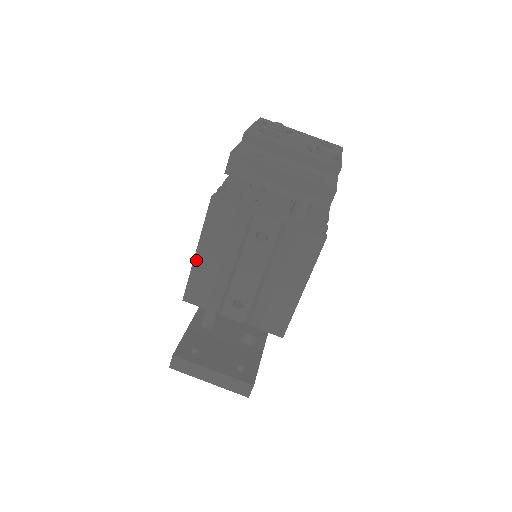
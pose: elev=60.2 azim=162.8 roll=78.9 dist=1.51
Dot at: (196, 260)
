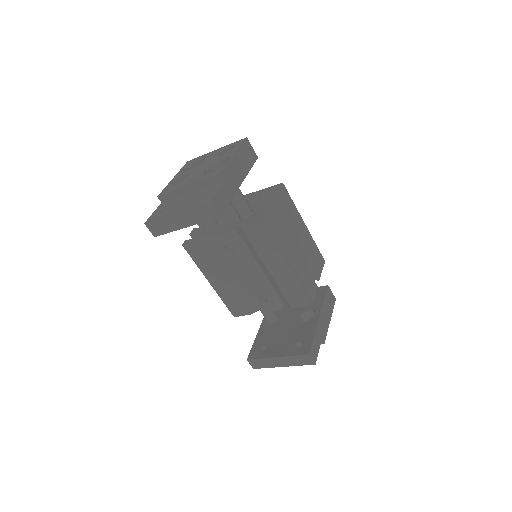
Dot at: (215, 288)
